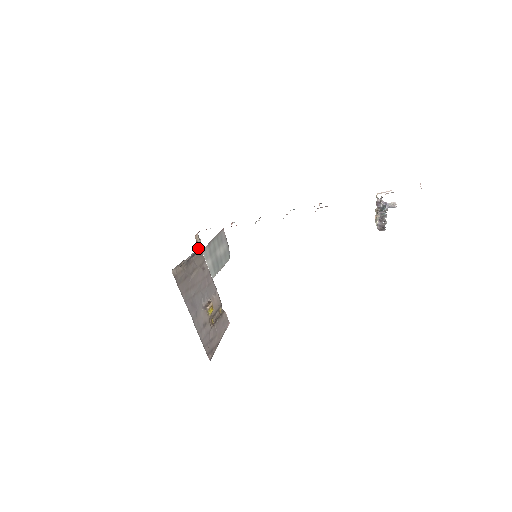
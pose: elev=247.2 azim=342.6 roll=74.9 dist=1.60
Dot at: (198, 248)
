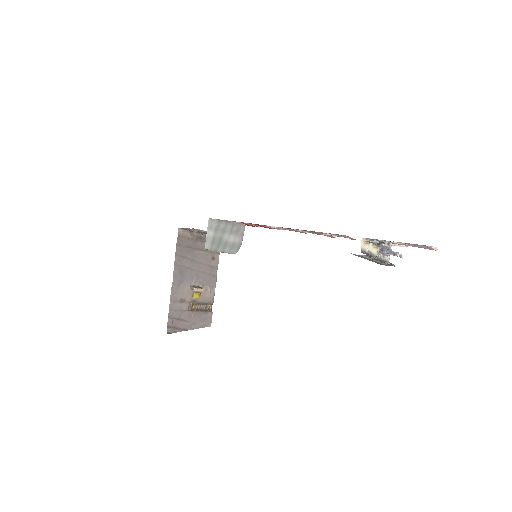
Dot at: occluded
